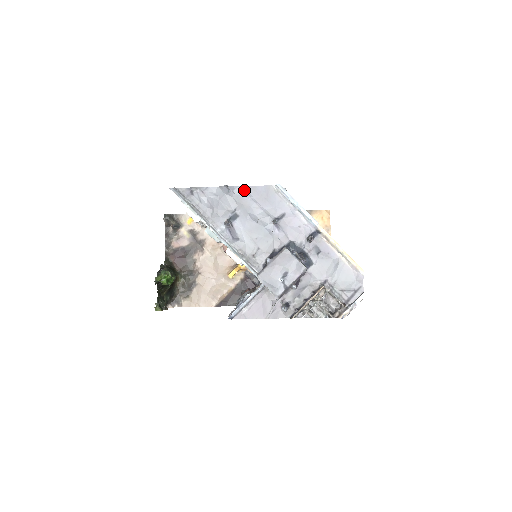
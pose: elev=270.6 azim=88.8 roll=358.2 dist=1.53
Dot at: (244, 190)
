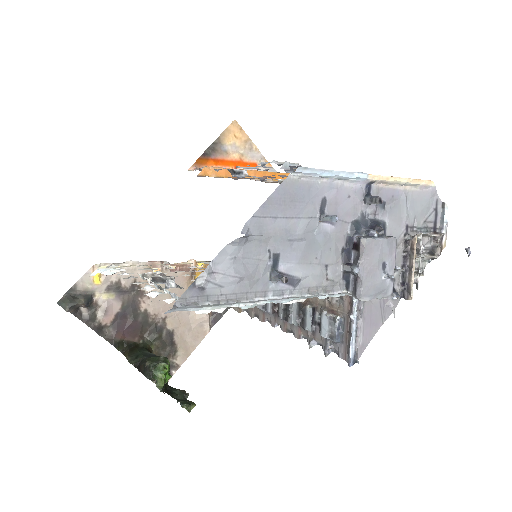
Dot at: (260, 216)
